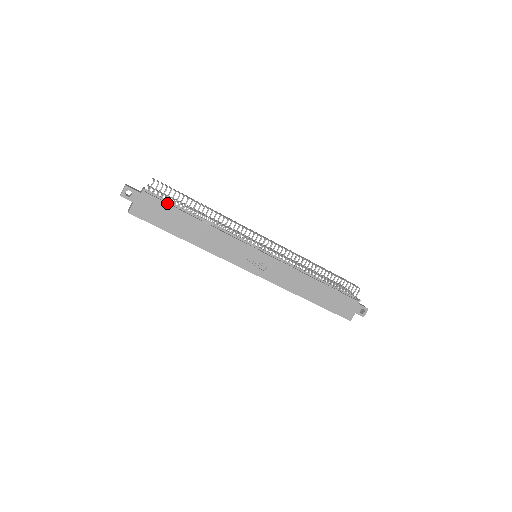
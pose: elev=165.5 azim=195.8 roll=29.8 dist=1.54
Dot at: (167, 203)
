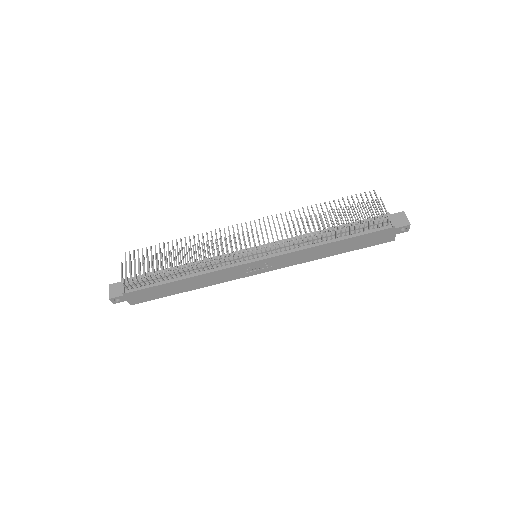
Dot at: (147, 288)
